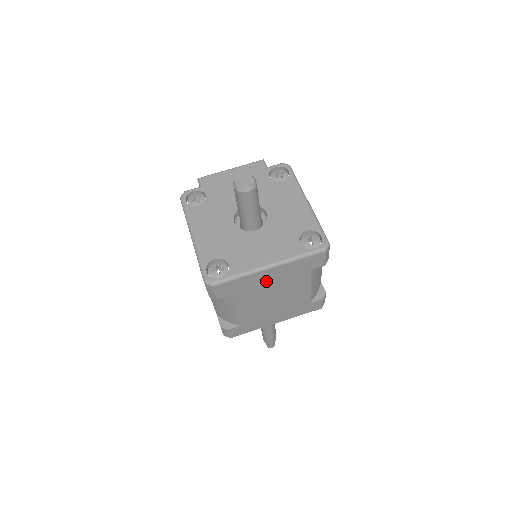
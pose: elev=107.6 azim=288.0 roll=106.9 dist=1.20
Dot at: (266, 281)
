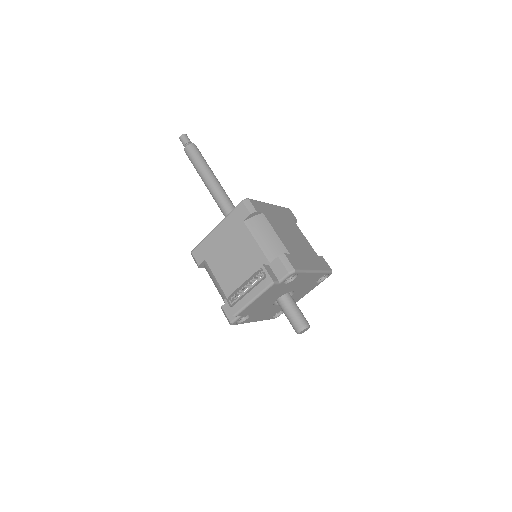
Dot at: occluded
